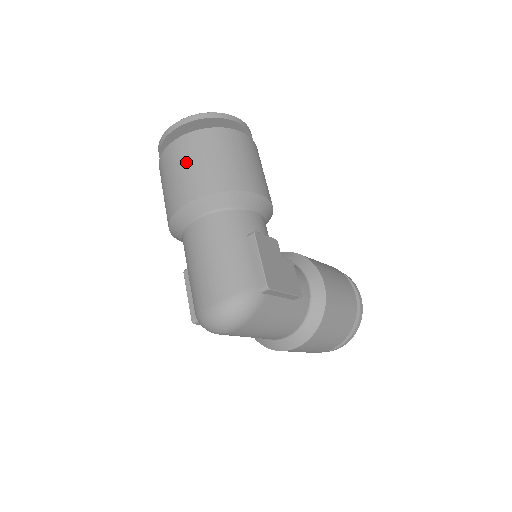
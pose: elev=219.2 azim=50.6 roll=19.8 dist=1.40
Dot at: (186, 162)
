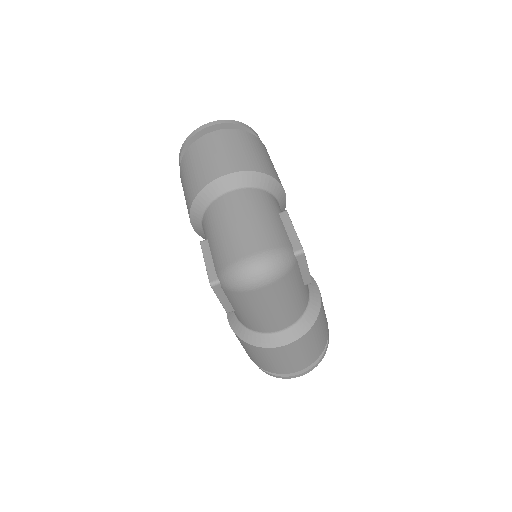
Dot at: (227, 146)
